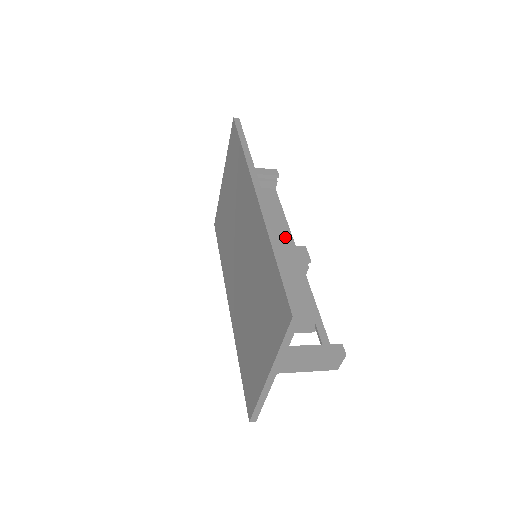
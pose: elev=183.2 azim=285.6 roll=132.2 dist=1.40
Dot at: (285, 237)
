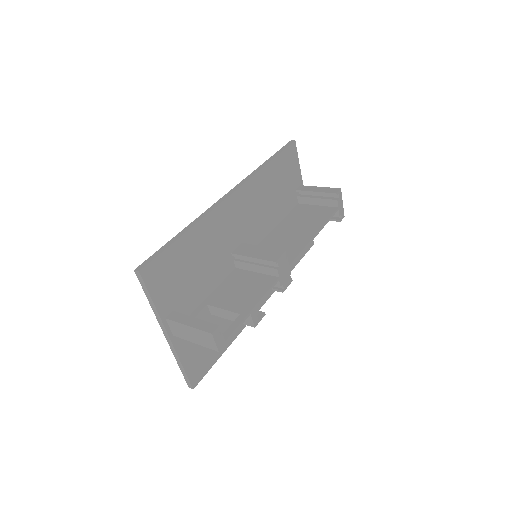
Dot at: (298, 246)
